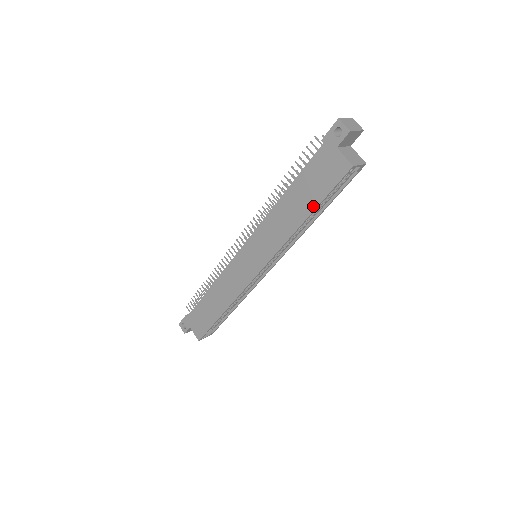
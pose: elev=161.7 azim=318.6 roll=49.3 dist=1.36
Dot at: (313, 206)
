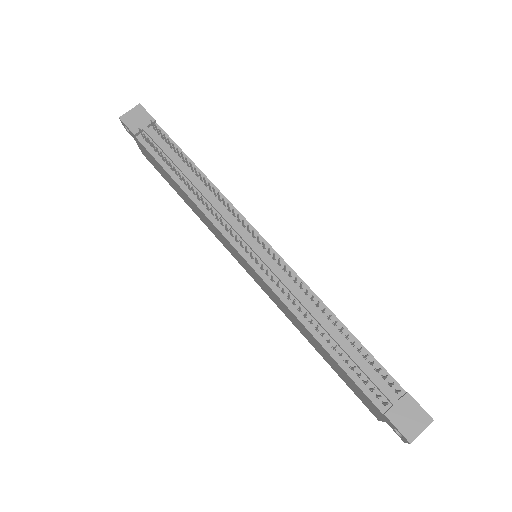
Dot at: (330, 365)
